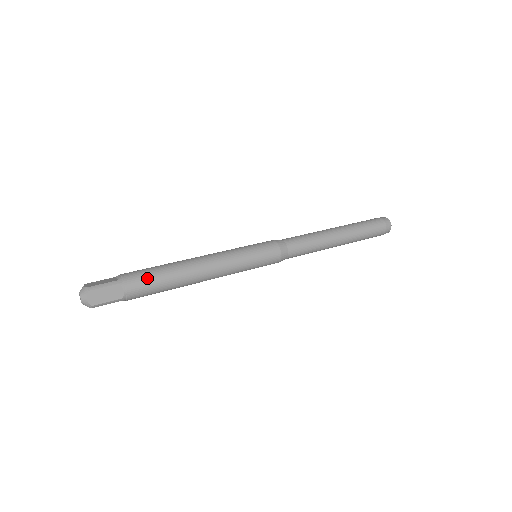
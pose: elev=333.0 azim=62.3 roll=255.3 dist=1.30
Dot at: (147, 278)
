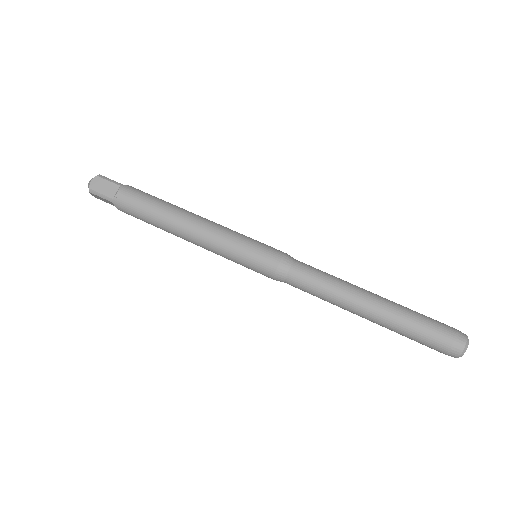
Dot at: (142, 196)
